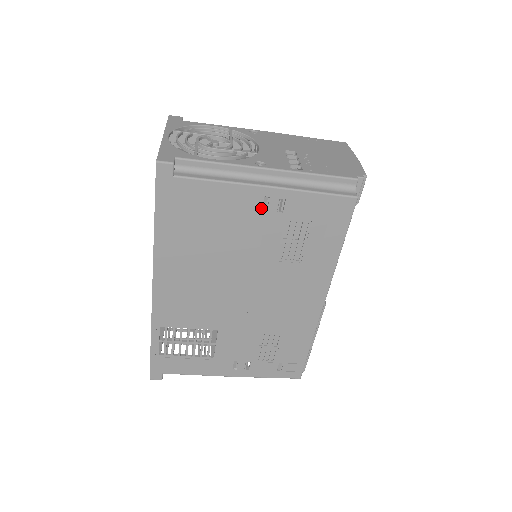
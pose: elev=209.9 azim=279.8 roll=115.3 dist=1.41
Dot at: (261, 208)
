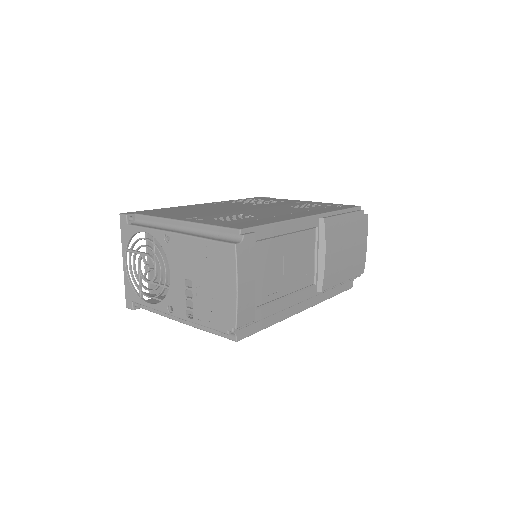
Dot at: occluded
